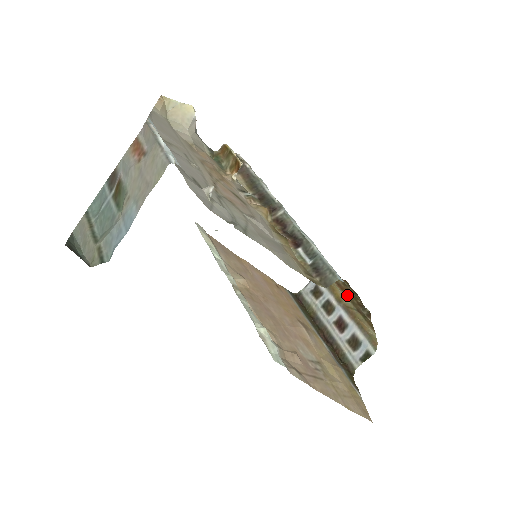
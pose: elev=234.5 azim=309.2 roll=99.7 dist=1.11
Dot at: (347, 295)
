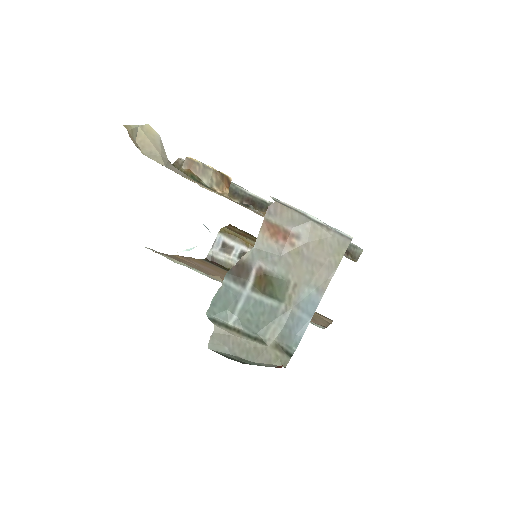
Dot at: (252, 239)
